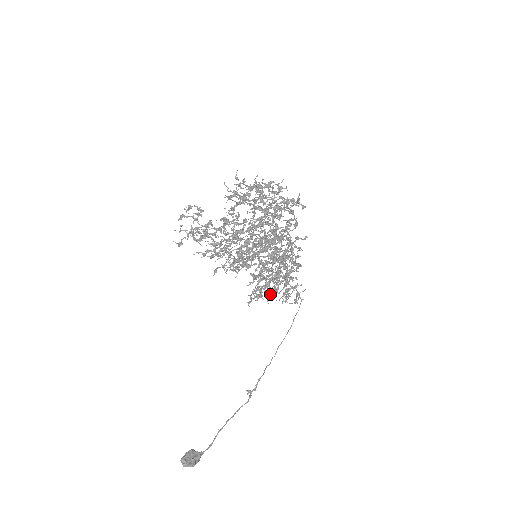
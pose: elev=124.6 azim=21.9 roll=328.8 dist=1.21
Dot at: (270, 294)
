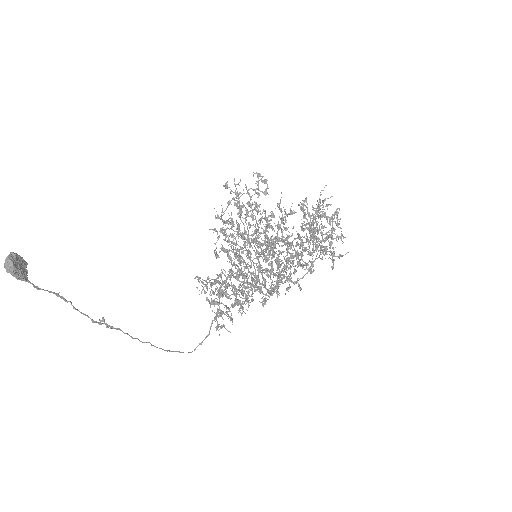
Dot at: (217, 294)
